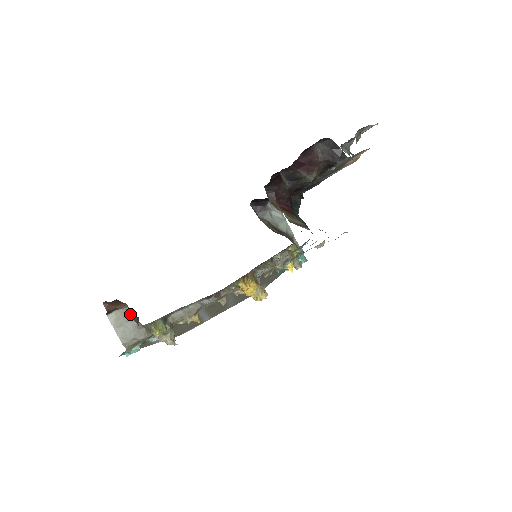
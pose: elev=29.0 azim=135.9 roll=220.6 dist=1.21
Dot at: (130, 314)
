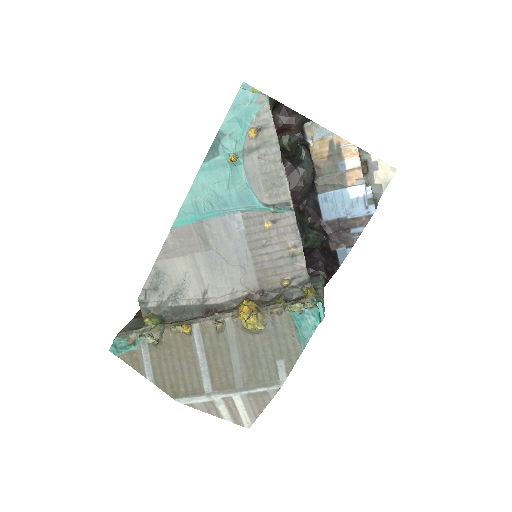
Dot at: occluded
